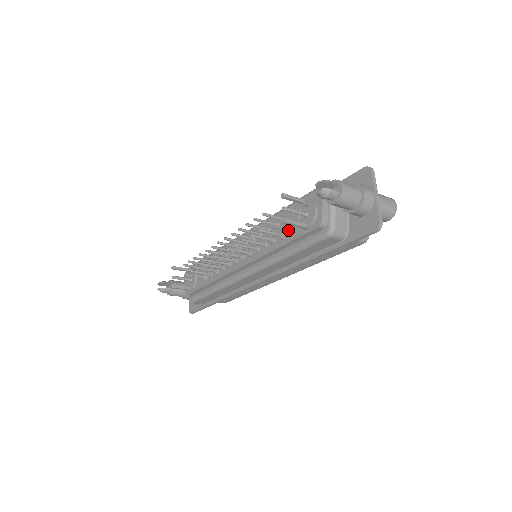
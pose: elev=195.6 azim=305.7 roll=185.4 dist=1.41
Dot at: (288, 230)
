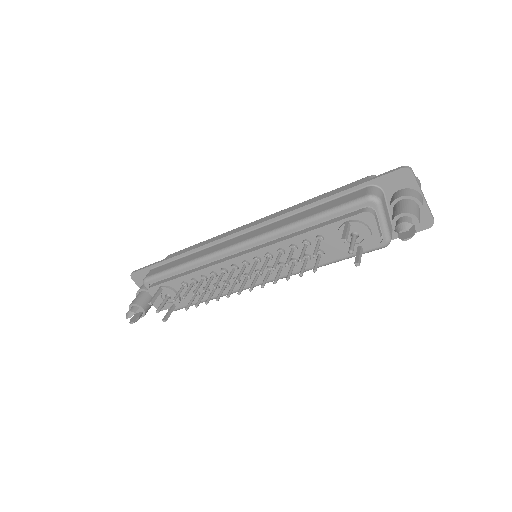
Dot at: (328, 248)
